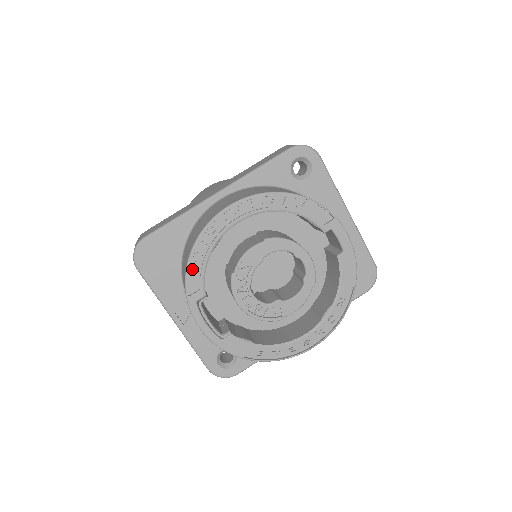
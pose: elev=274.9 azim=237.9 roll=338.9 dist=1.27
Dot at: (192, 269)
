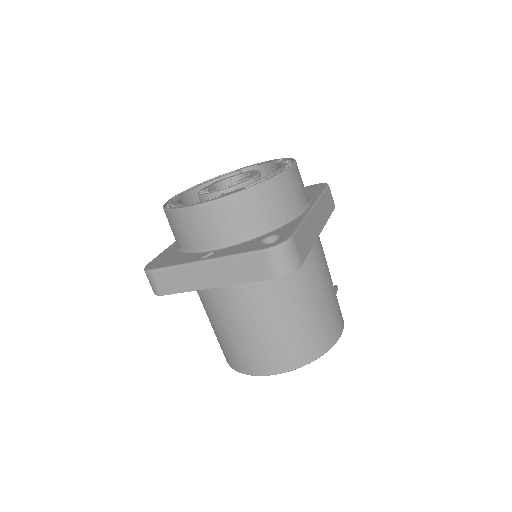
Dot at: (170, 208)
